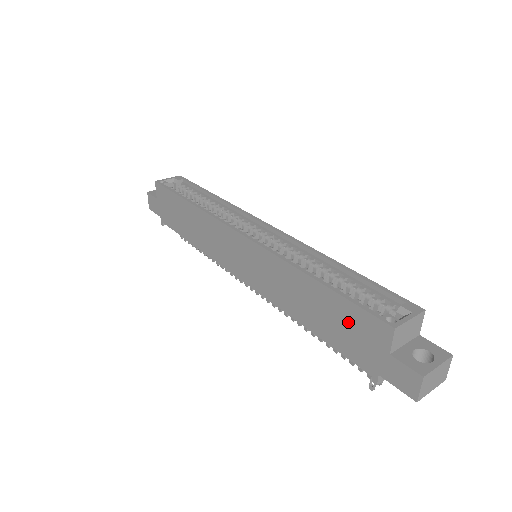
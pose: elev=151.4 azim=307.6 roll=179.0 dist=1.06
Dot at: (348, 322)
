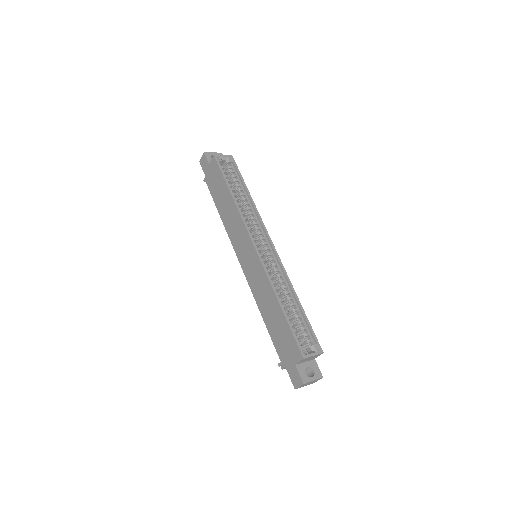
Dot at: (285, 337)
